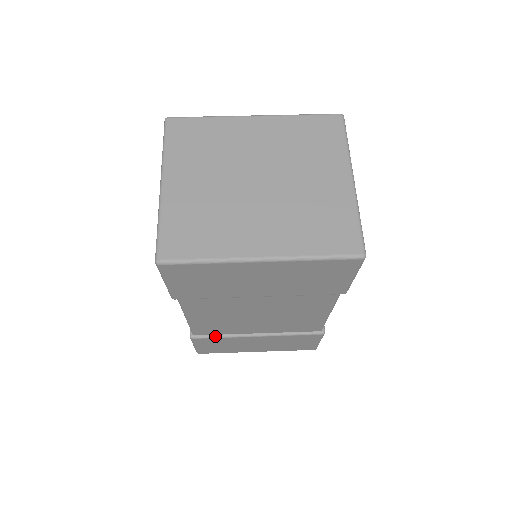
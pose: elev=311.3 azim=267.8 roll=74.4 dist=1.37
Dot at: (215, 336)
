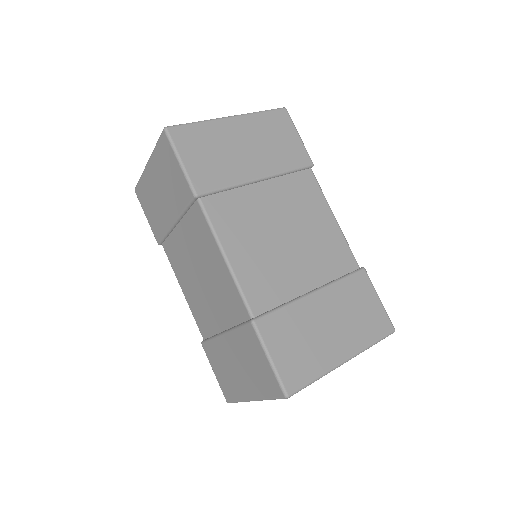
Dot at: (275, 308)
